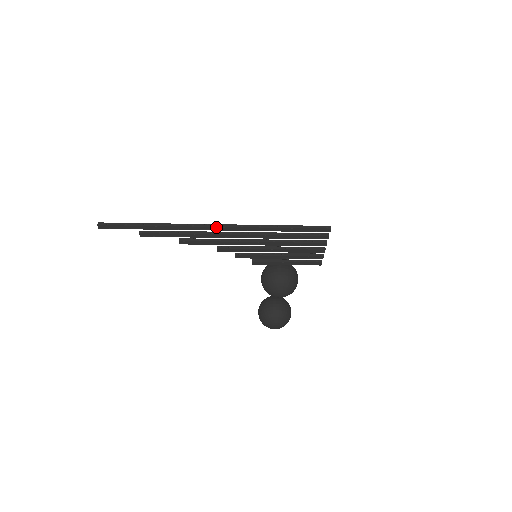
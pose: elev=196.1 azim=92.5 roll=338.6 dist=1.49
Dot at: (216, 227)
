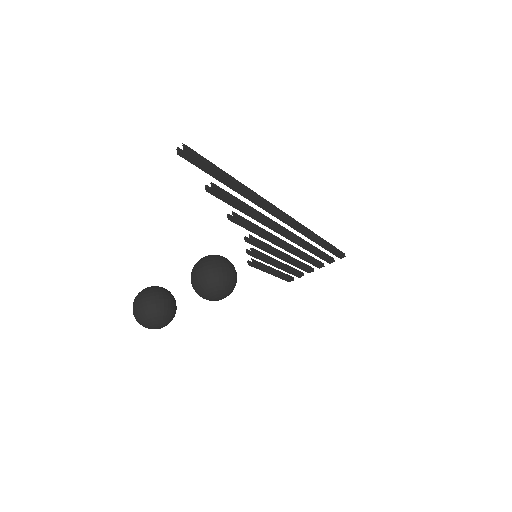
Dot at: (288, 219)
